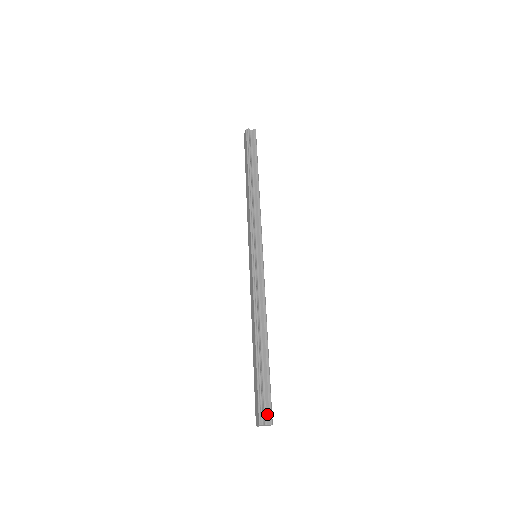
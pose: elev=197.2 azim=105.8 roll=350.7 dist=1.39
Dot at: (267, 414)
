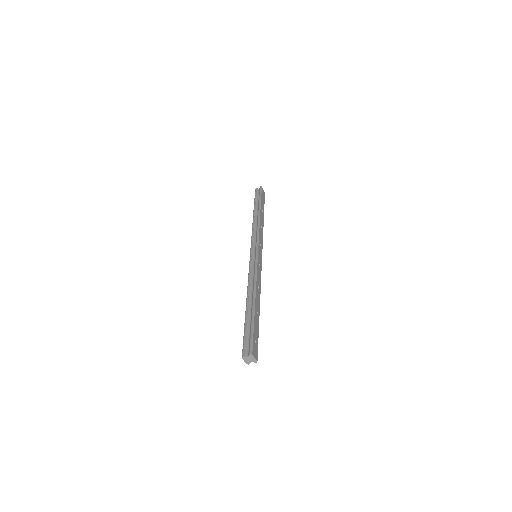
Dot at: (249, 349)
